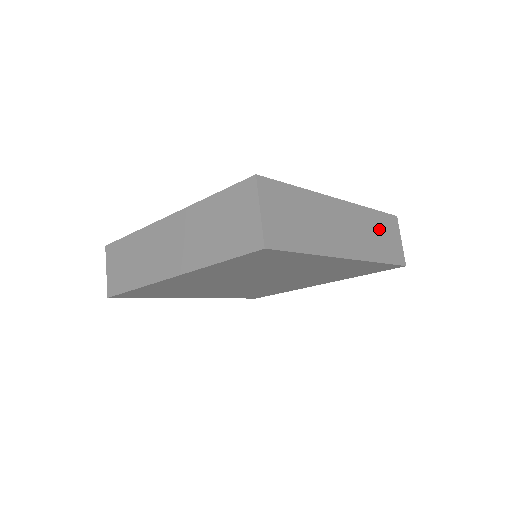
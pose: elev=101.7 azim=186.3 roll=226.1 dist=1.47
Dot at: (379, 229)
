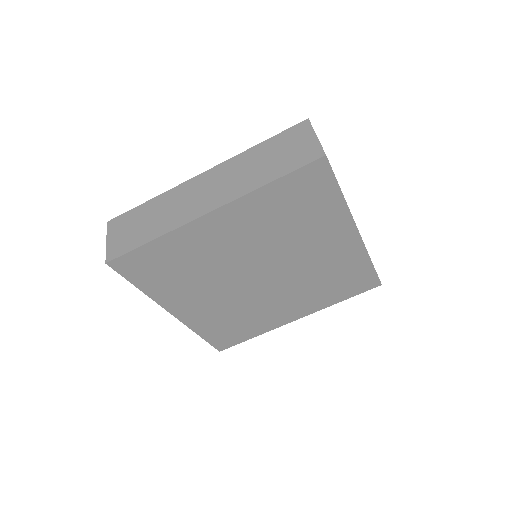
Dot at: occluded
